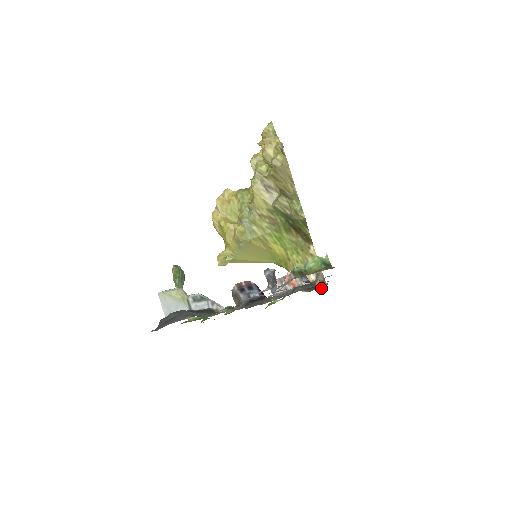
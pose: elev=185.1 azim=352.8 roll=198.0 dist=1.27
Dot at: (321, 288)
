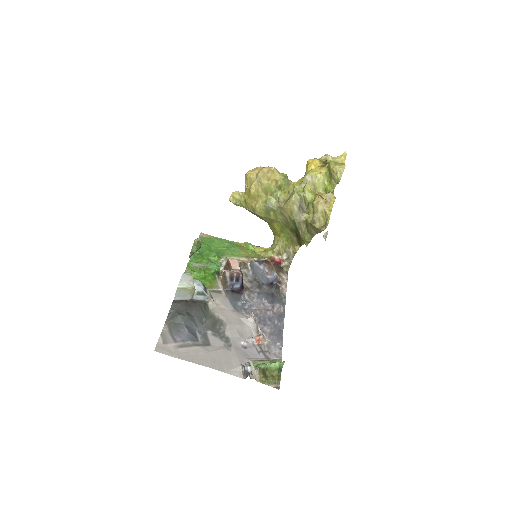
Dot at: (282, 282)
